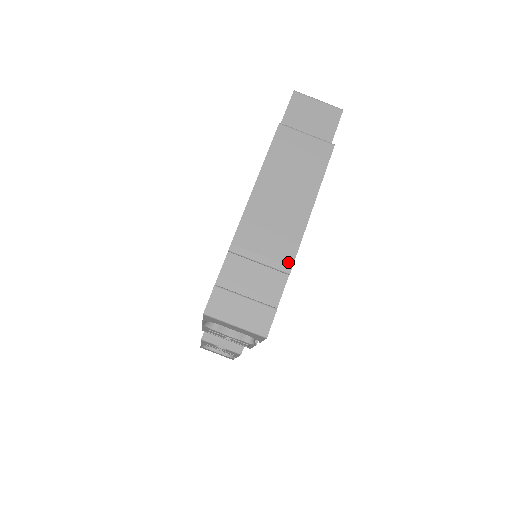
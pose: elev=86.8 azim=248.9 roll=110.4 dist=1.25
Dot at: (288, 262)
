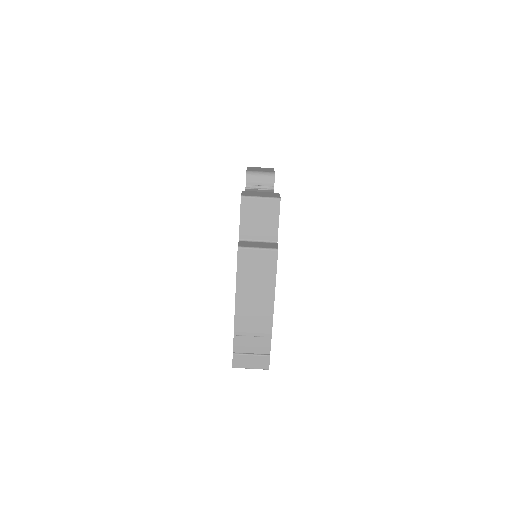
Dot at: (269, 332)
